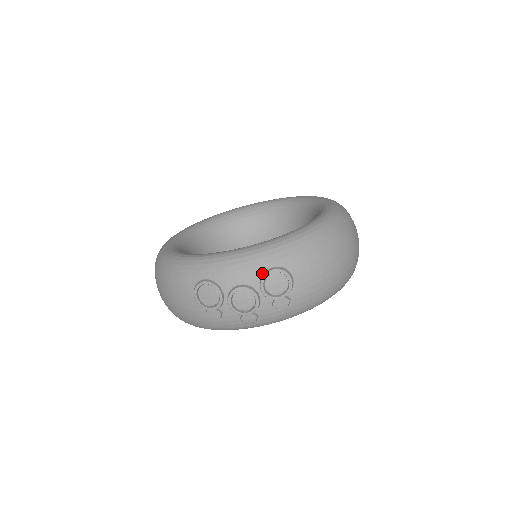
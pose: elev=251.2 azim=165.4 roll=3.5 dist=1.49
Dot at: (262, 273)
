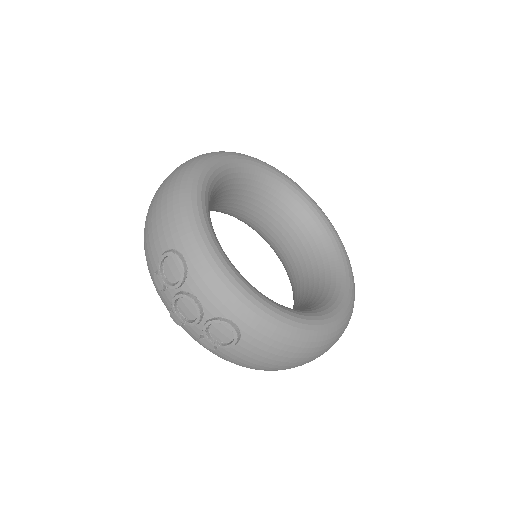
Dot at: (222, 316)
